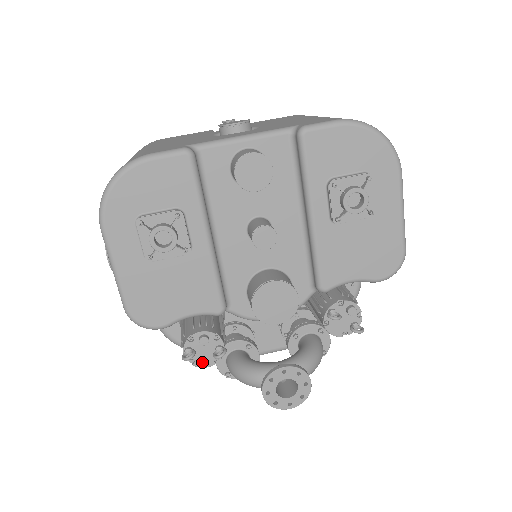
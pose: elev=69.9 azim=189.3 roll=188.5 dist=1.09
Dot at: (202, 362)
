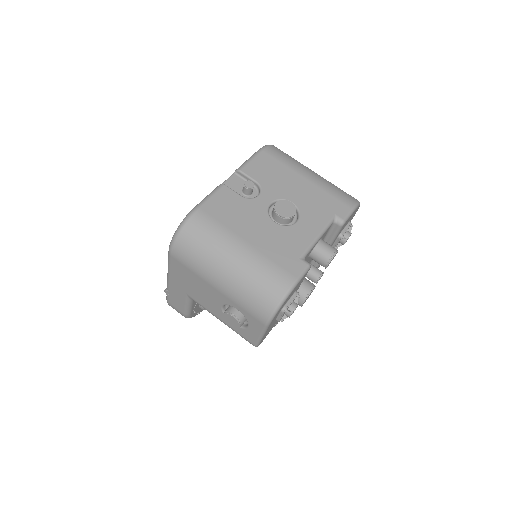
Dot at: occluded
